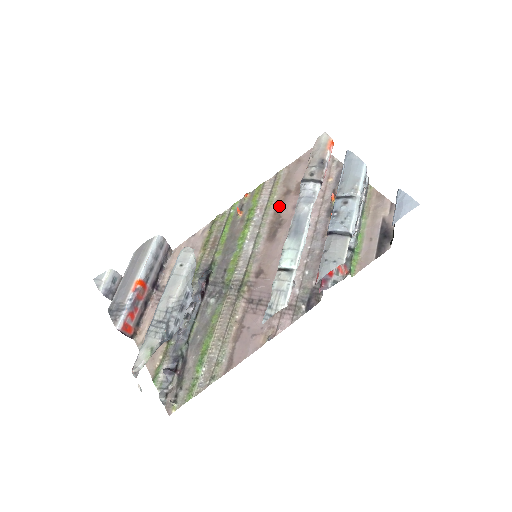
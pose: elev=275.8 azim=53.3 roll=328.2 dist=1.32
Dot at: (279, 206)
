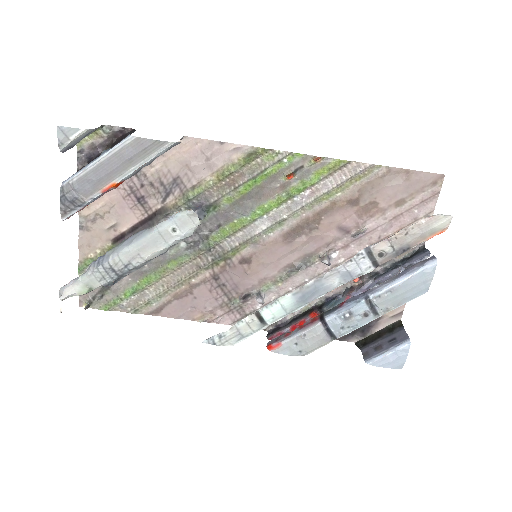
Dot at: (330, 210)
